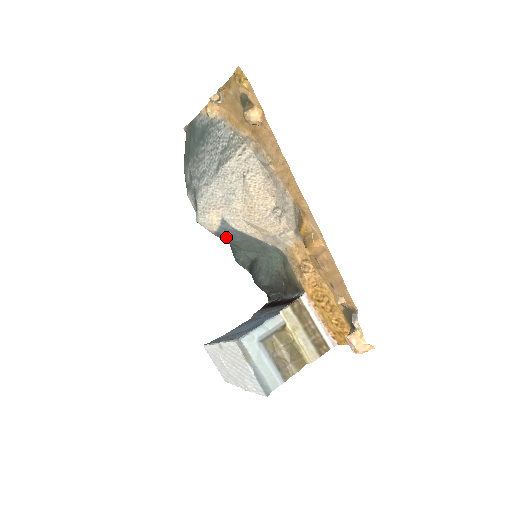
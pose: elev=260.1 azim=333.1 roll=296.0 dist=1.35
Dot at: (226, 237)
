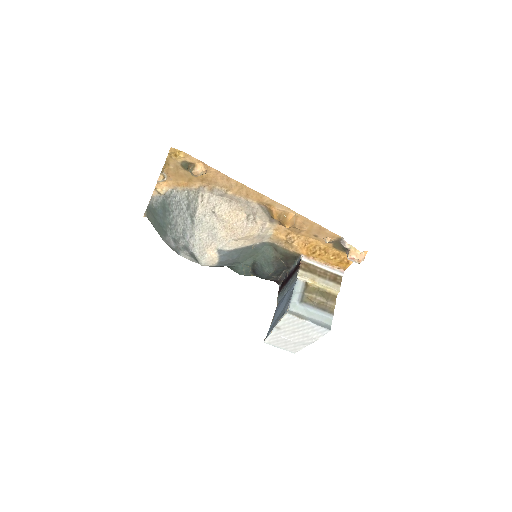
Dot at: (226, 261)
